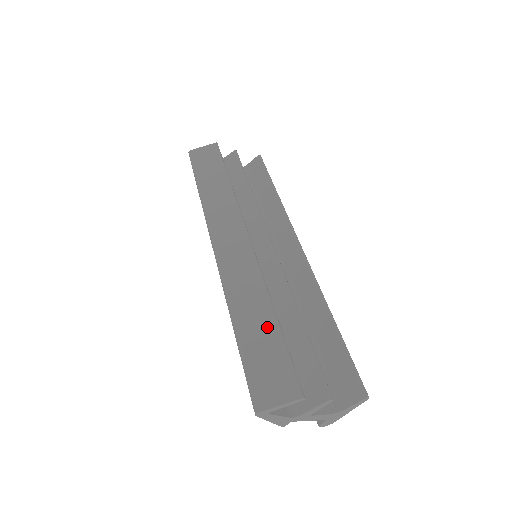
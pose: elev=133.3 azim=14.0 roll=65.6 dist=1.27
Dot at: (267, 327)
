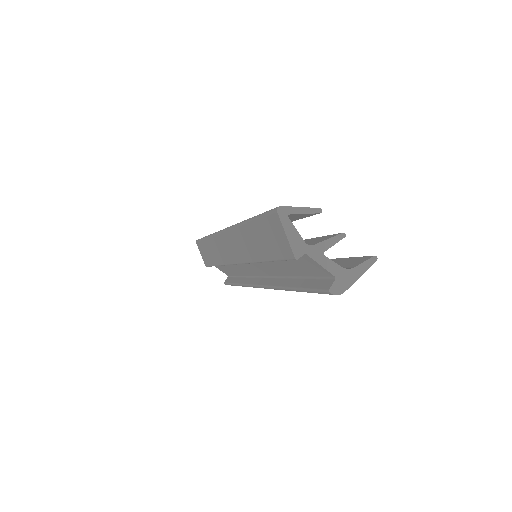
Dot at: occluded
